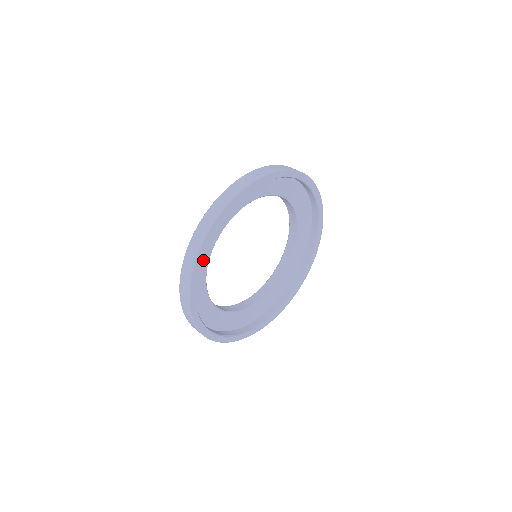
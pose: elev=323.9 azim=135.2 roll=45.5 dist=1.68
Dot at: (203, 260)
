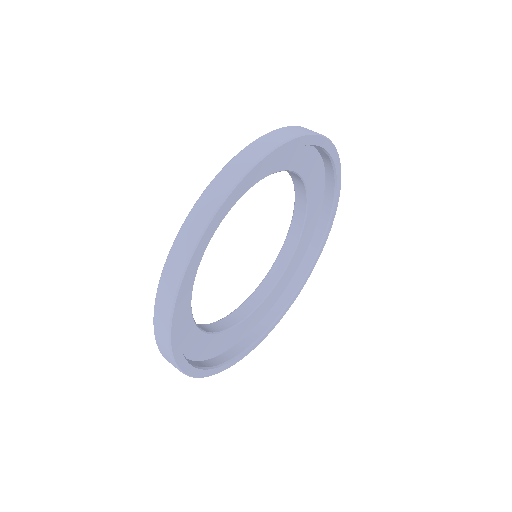
Dot at: occluded
